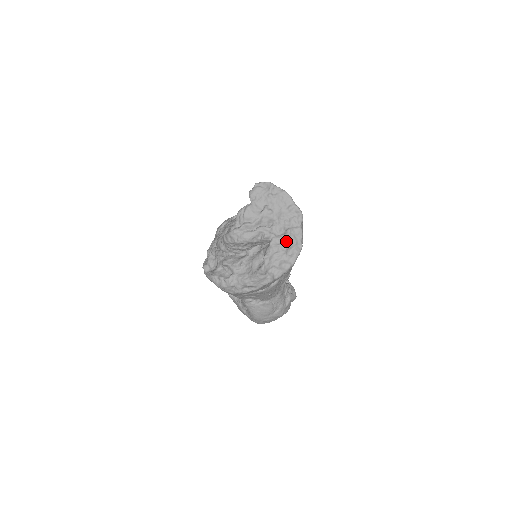
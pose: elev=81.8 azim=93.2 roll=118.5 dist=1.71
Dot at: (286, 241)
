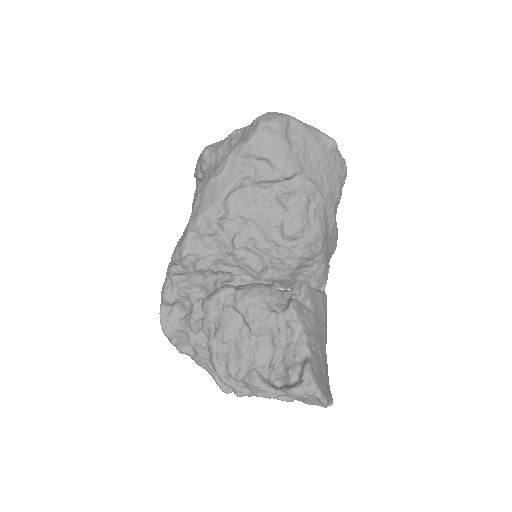
Dot at: occluded
